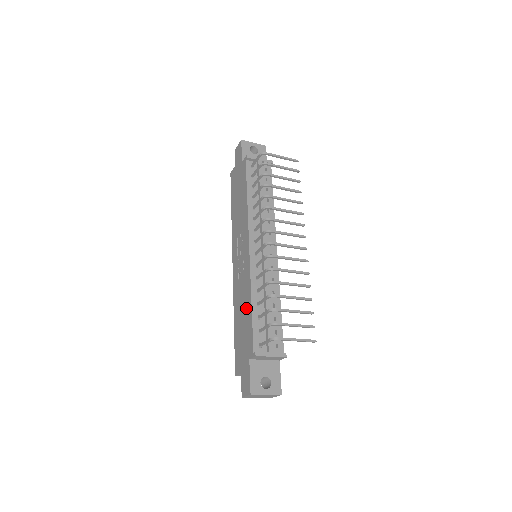
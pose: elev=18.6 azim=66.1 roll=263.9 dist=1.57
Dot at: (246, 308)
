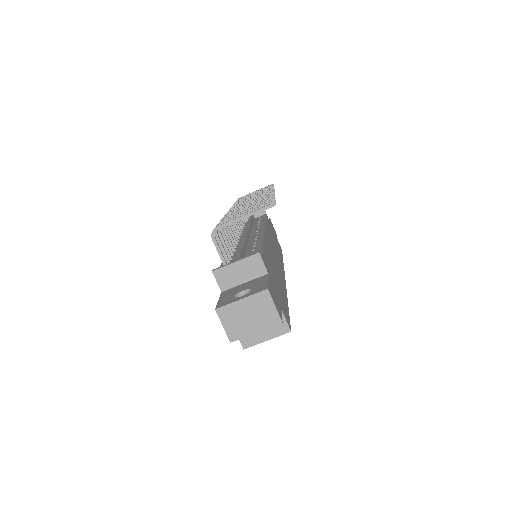
Dot at: occluded
